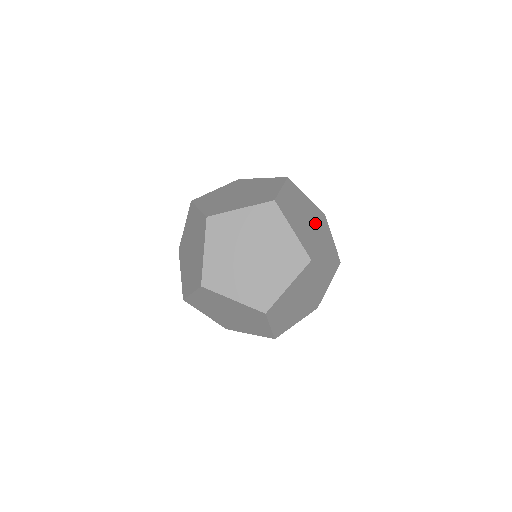
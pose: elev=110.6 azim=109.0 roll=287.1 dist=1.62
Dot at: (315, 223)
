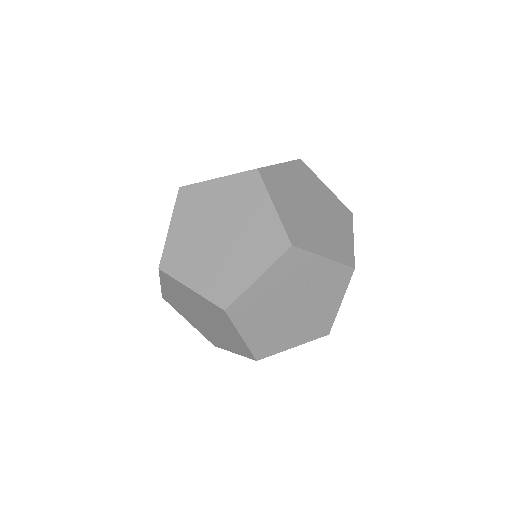
Dot at: occluded
